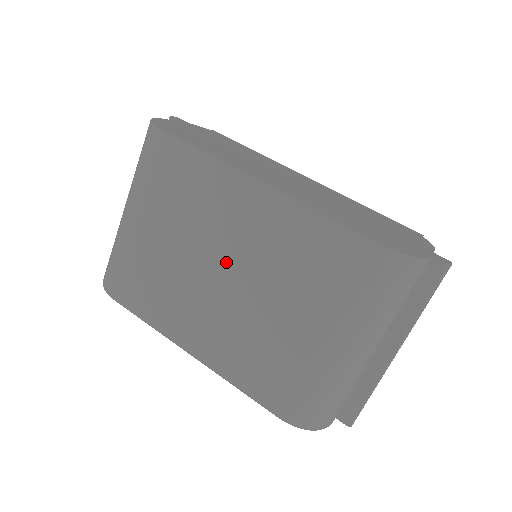
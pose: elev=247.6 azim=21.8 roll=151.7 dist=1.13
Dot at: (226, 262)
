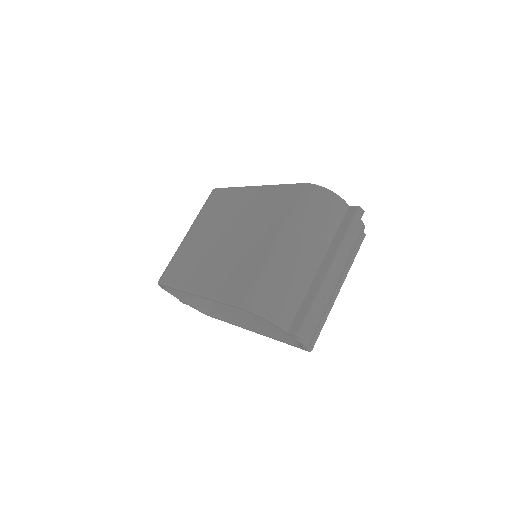
Dot at: (230, 230)
